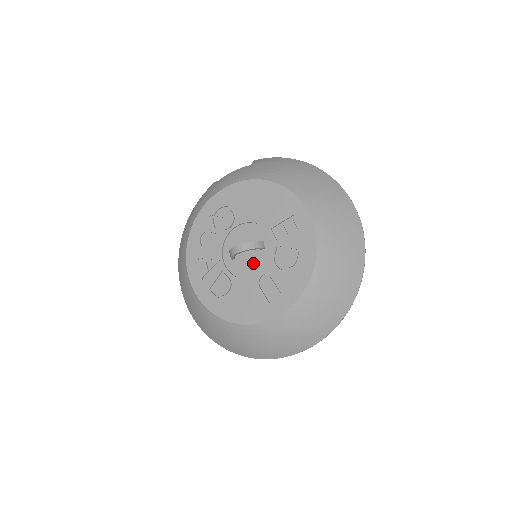
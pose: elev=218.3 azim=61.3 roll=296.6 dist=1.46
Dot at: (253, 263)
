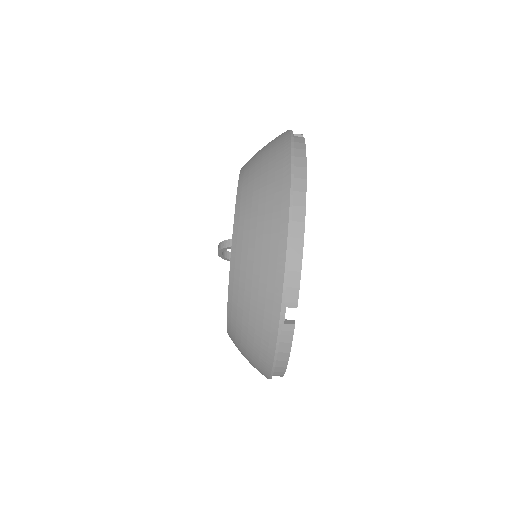
Dot at: occluded
